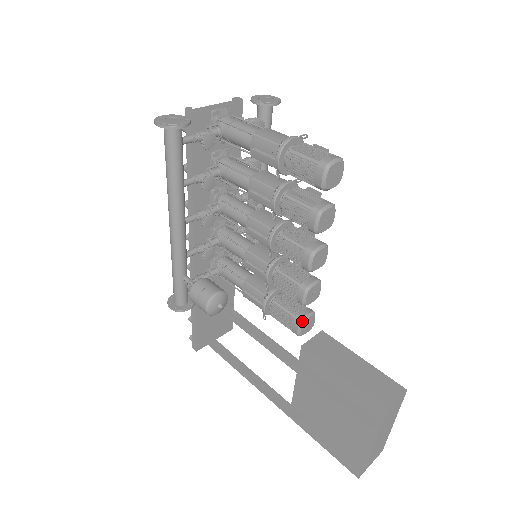
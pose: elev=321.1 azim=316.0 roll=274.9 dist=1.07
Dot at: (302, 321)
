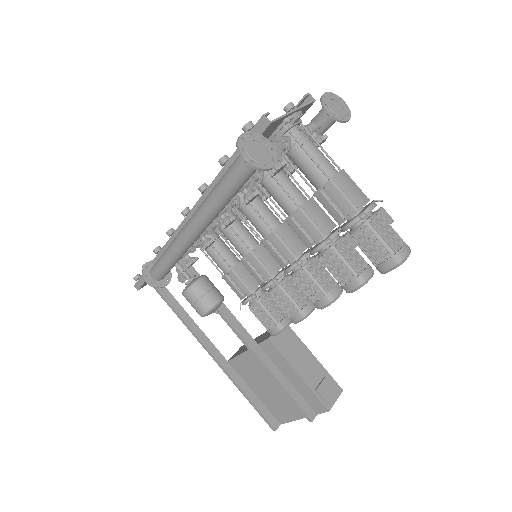
Dot at: (283, 329)
